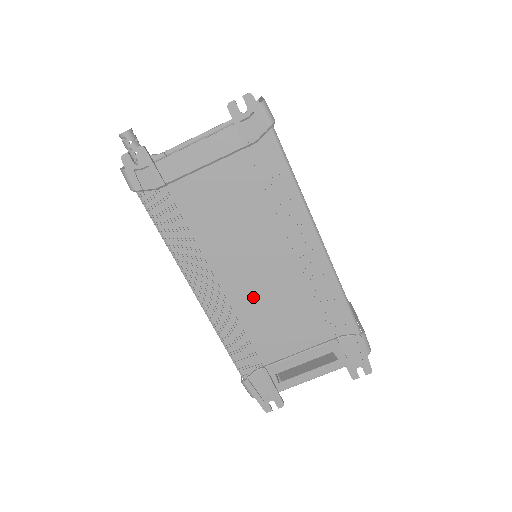
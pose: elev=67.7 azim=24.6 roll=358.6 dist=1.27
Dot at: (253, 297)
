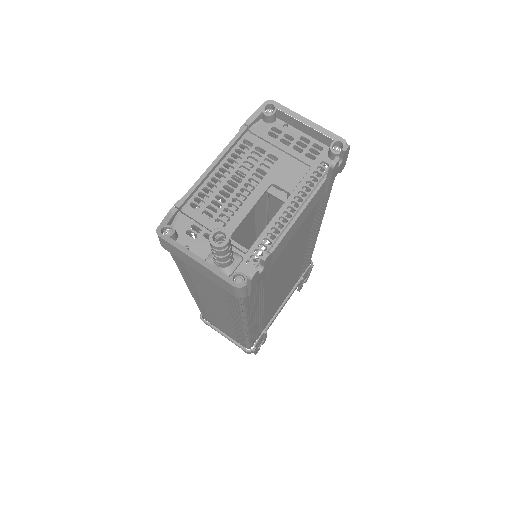
Dot at: (276, 295)
